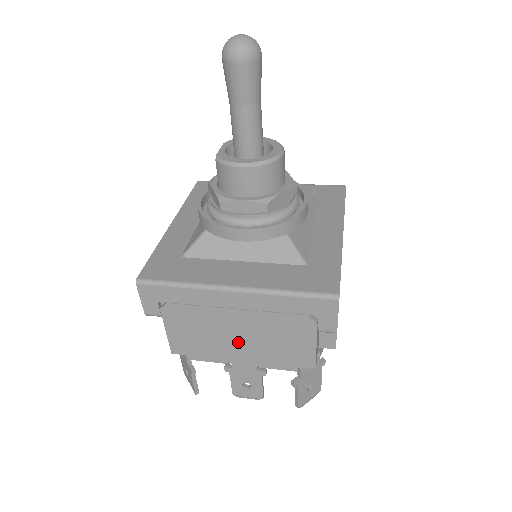
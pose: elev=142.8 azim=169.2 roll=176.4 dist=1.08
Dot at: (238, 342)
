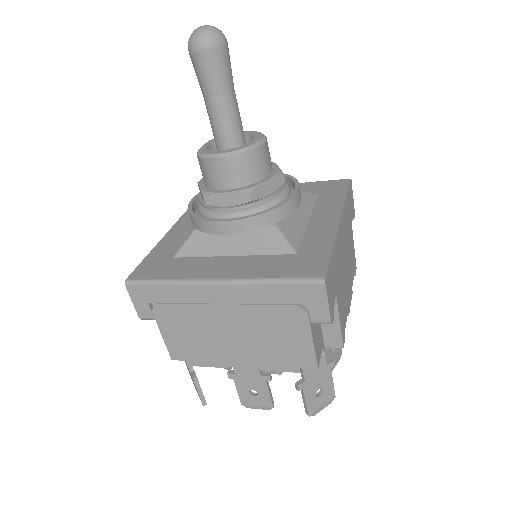
Dot at: (233, 342)
